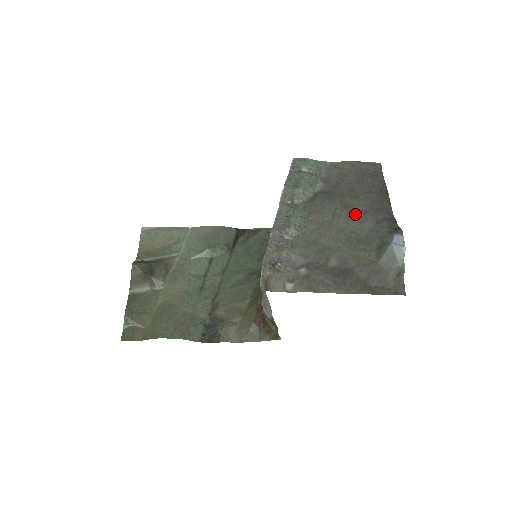
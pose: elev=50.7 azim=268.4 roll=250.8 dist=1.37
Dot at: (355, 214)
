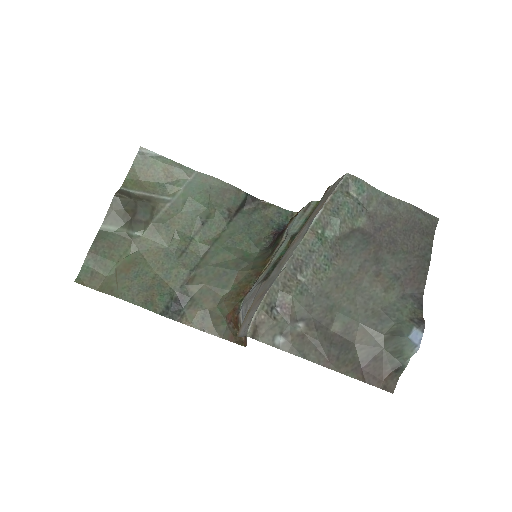
Dot at: (384, 275)
